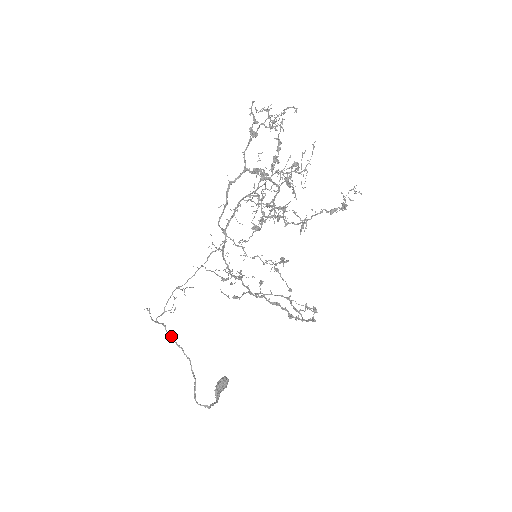
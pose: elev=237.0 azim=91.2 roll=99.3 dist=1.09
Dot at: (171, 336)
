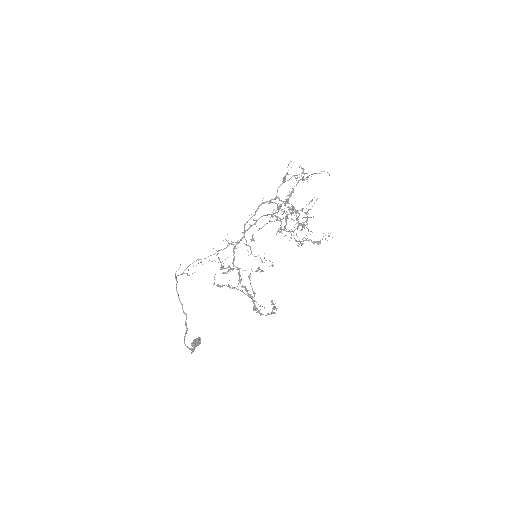
Dot at: occluded
